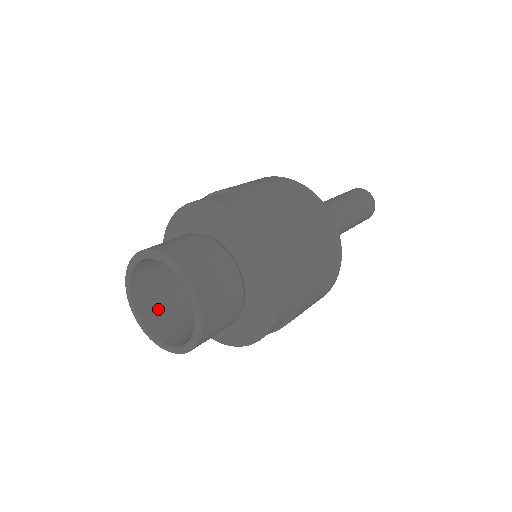
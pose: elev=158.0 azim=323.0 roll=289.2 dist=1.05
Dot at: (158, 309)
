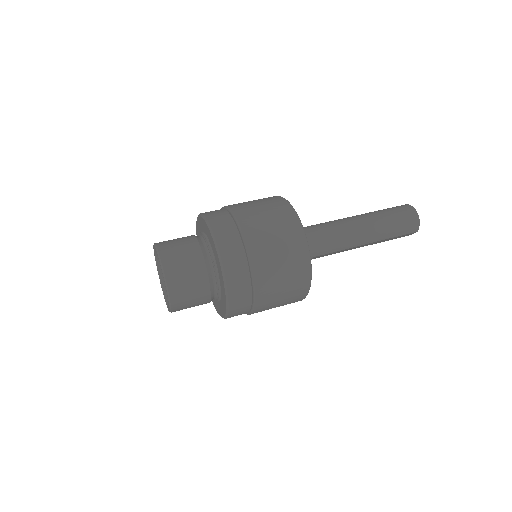
Dot at: occluded
